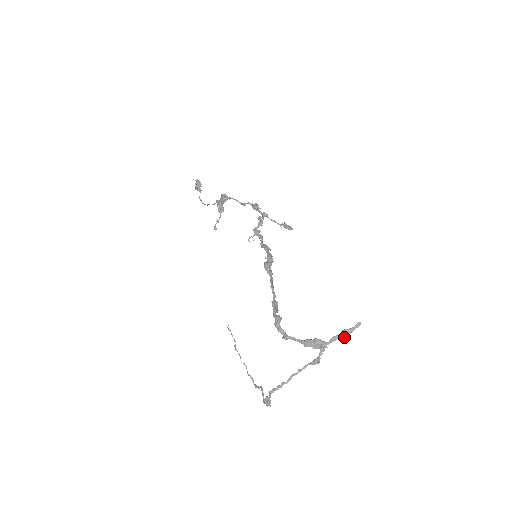
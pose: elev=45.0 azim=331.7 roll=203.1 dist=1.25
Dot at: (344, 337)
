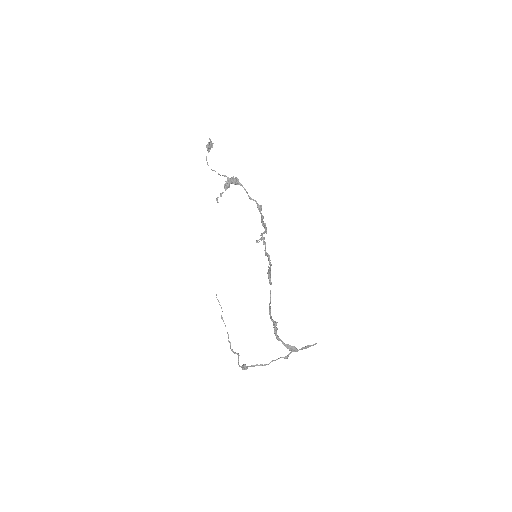
Dot at: occluded
